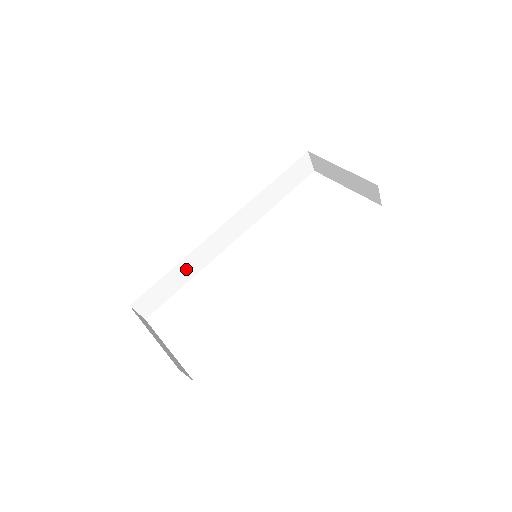
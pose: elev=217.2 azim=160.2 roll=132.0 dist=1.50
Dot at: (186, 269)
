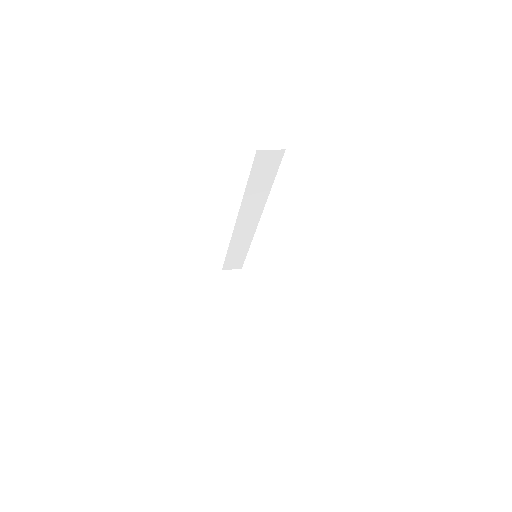
Dot at: (239, 246)
